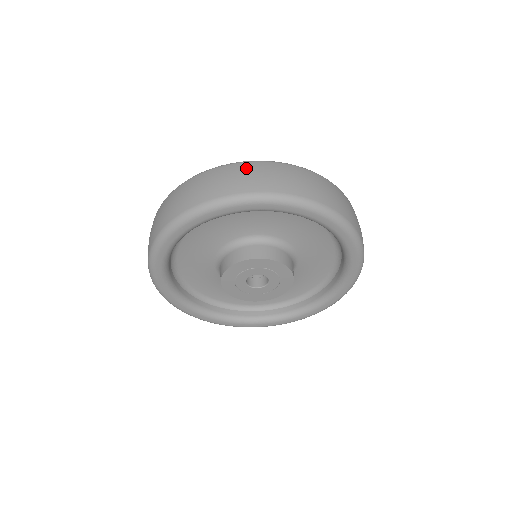
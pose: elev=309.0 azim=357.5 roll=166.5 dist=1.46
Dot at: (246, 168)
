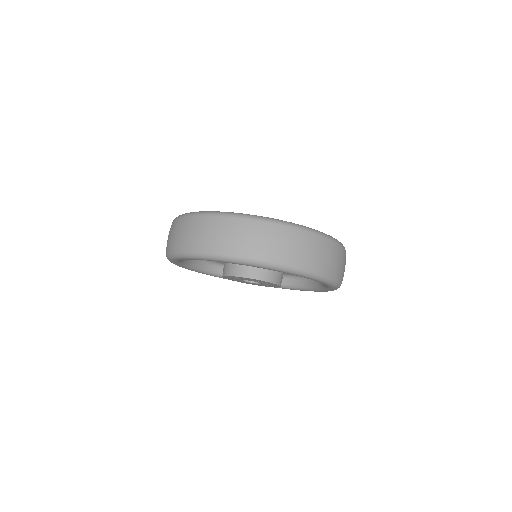
Dot at: (195, 224)
